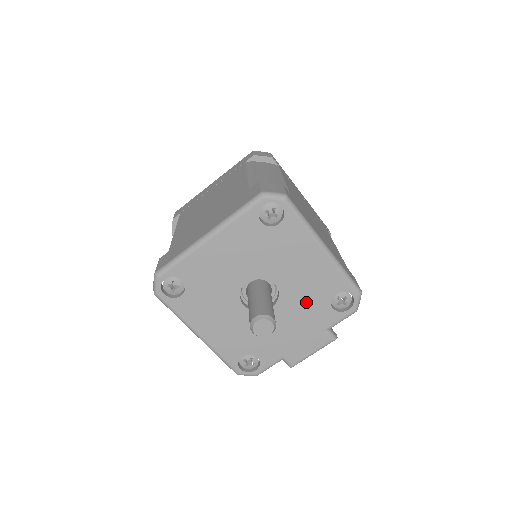
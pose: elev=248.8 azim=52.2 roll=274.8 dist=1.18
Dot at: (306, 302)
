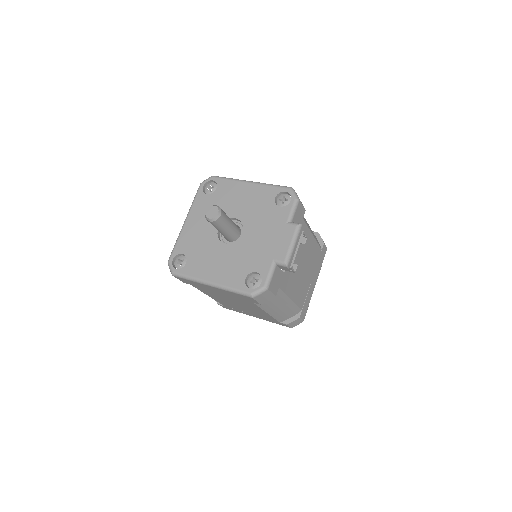
Dot at: (261, 215)
